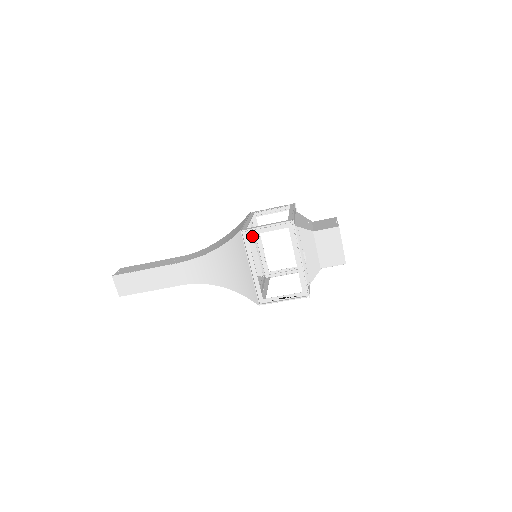
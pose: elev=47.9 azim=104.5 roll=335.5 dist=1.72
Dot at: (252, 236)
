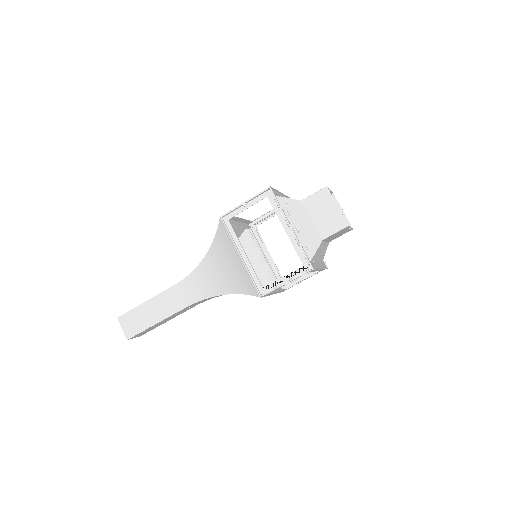
Dot at: (257, 248)
